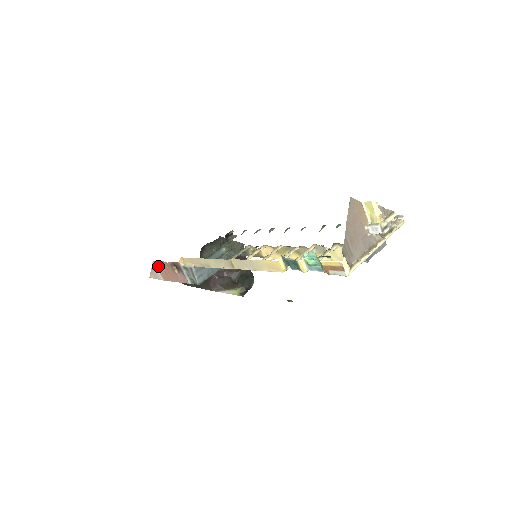
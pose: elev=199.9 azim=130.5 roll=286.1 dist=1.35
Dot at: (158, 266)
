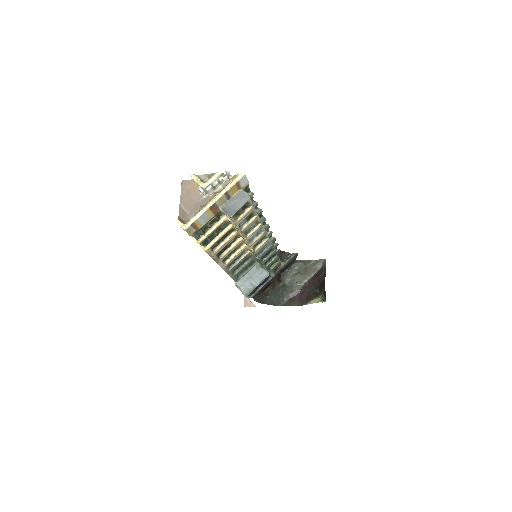
Dot at: occluded
